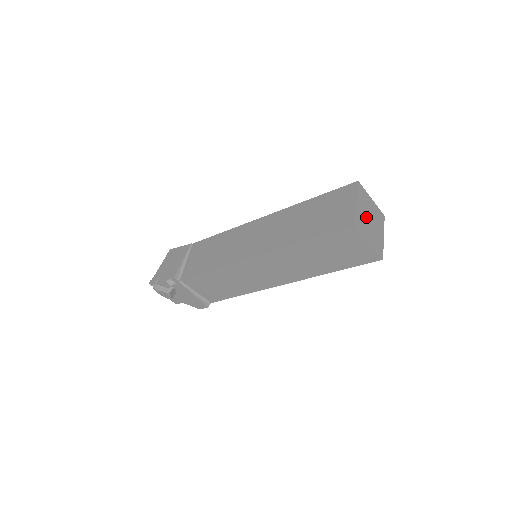
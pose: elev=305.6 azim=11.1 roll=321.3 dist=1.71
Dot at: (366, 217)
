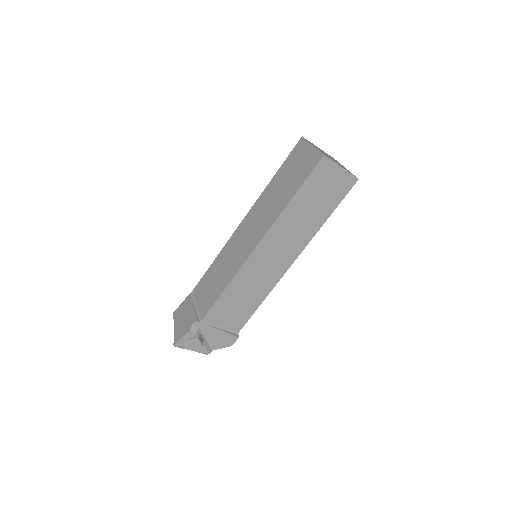
Dot at: occluded
